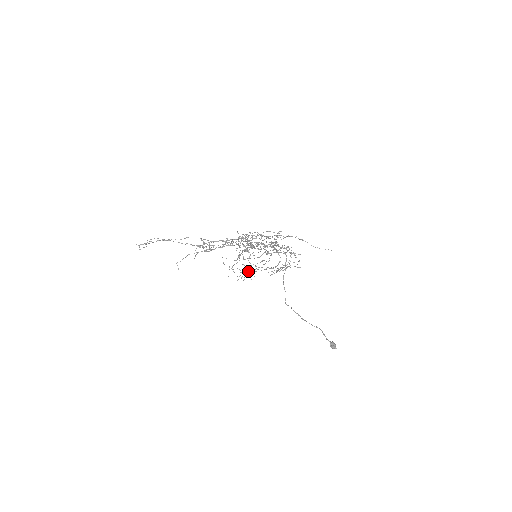
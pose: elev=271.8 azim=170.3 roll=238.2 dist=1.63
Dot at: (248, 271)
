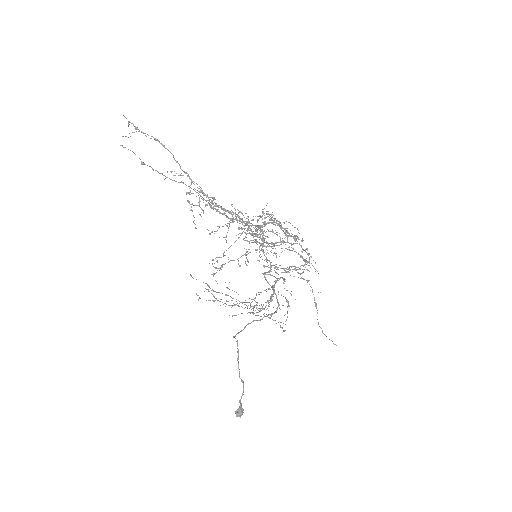
Dot at: occluded
